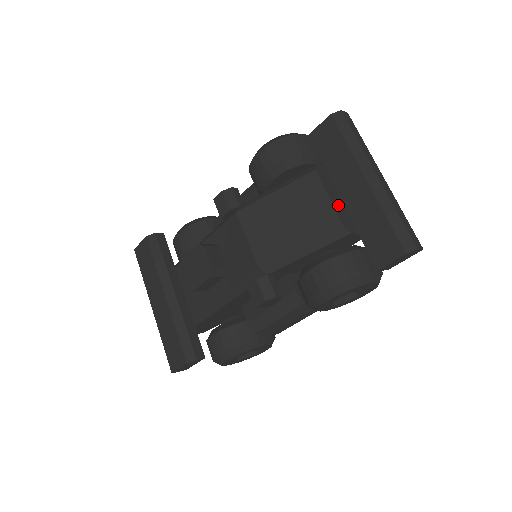
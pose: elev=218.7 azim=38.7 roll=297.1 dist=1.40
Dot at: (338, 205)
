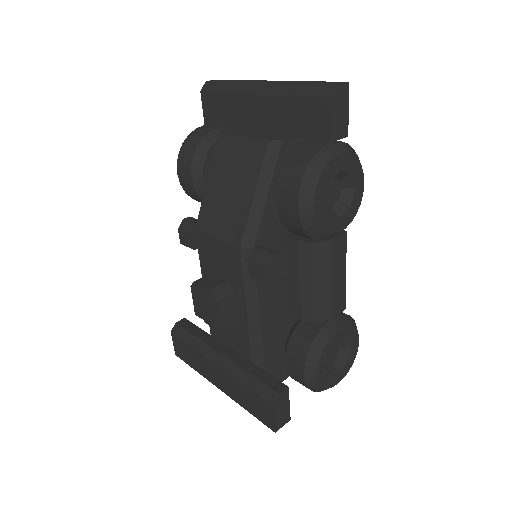
Dot at: (257, 136)
